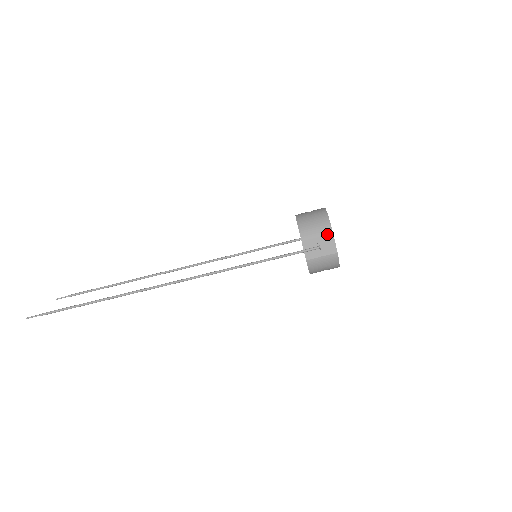
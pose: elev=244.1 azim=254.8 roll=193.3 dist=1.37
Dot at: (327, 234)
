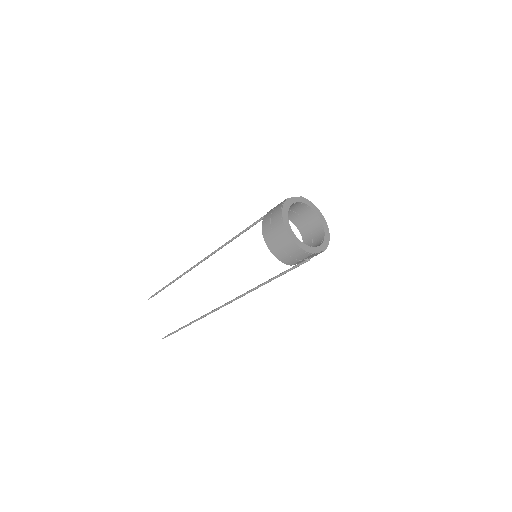
Dot at: (308, 256)
